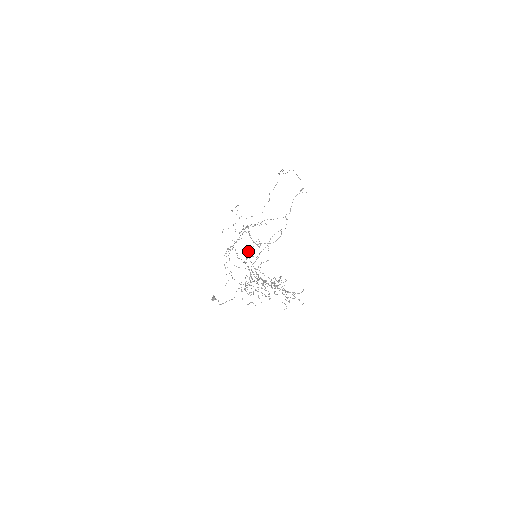
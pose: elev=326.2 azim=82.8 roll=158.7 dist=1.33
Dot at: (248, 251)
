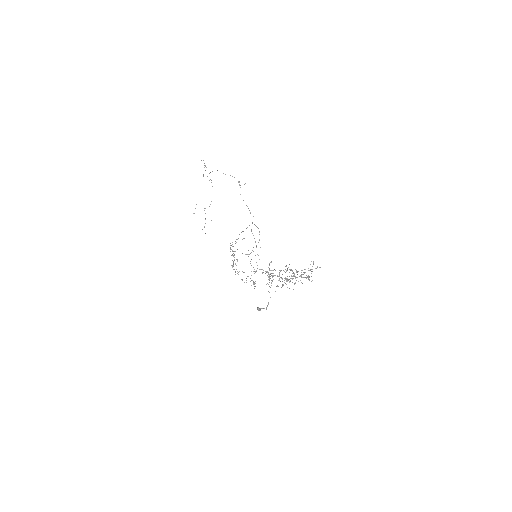
Dot at: occluded
